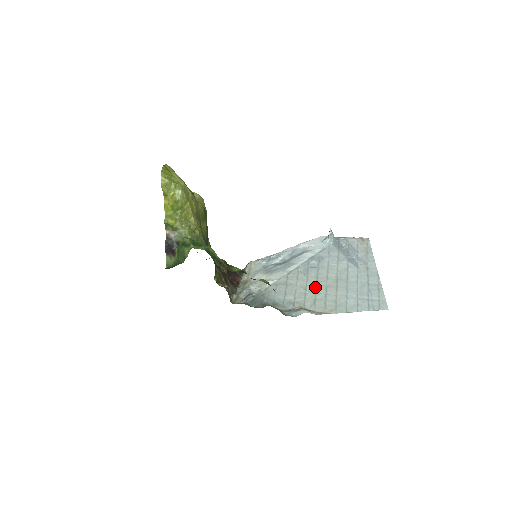
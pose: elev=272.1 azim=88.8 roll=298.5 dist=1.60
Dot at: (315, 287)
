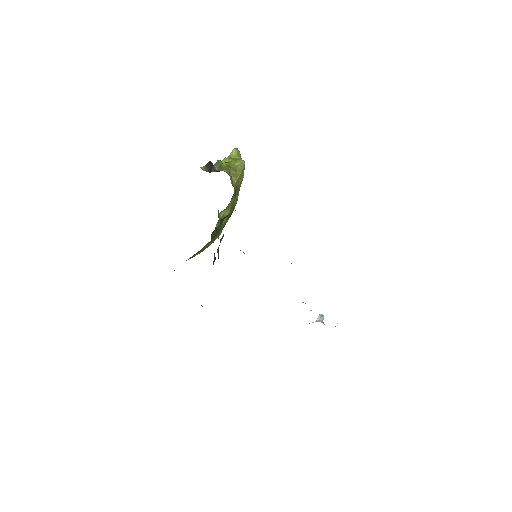
Dot at: occluded
